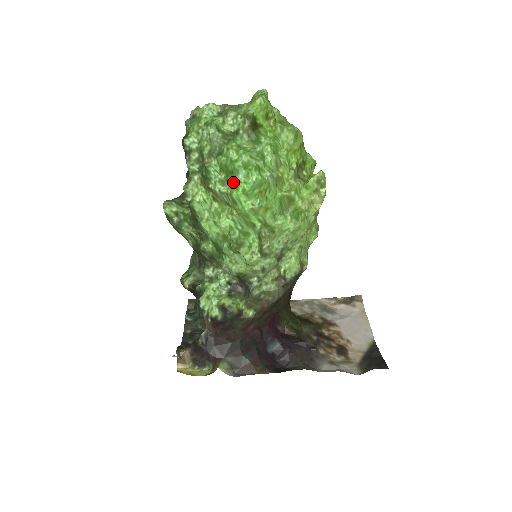
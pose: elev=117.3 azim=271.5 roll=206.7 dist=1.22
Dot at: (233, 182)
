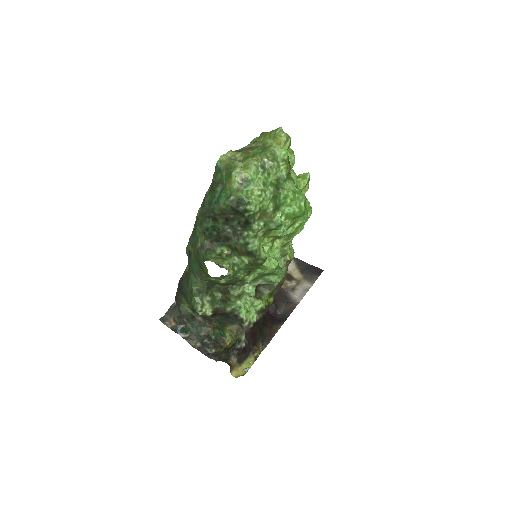
Dot at: (298, 223)
